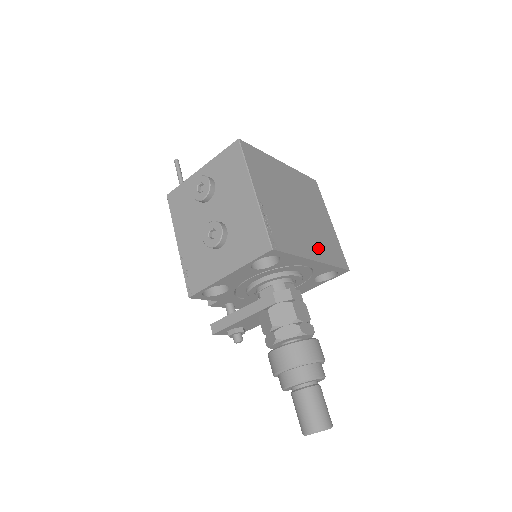
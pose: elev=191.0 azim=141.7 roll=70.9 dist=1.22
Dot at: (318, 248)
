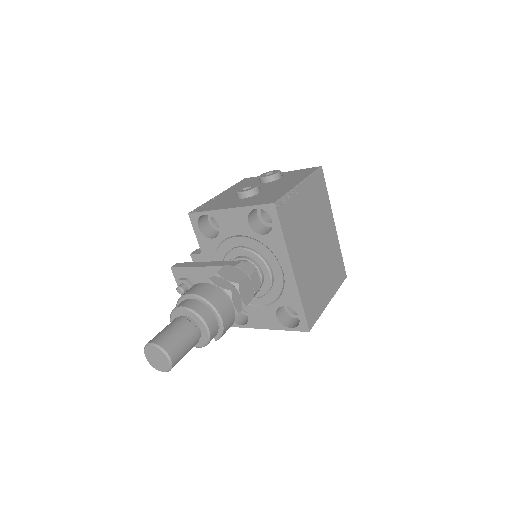
Dot at: (303, 275)
